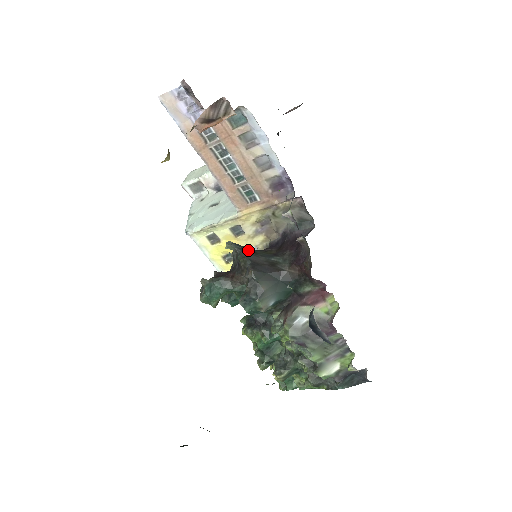
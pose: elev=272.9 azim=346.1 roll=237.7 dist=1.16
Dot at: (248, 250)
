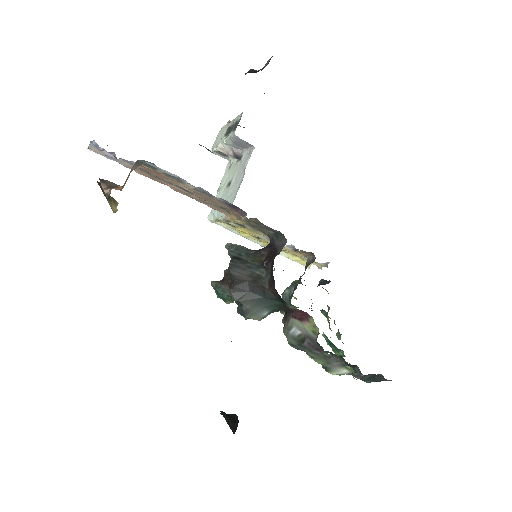
Dot at: (238, 259)
